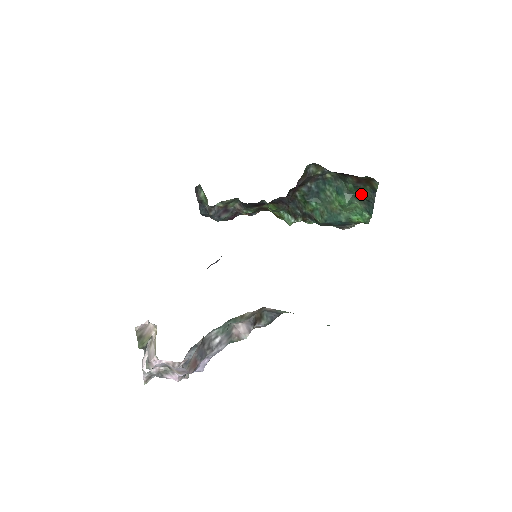
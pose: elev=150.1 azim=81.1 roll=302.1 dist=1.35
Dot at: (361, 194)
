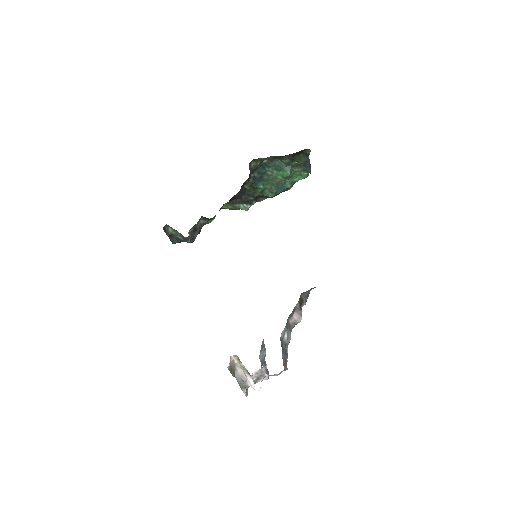
Dot at: (297, 162)
